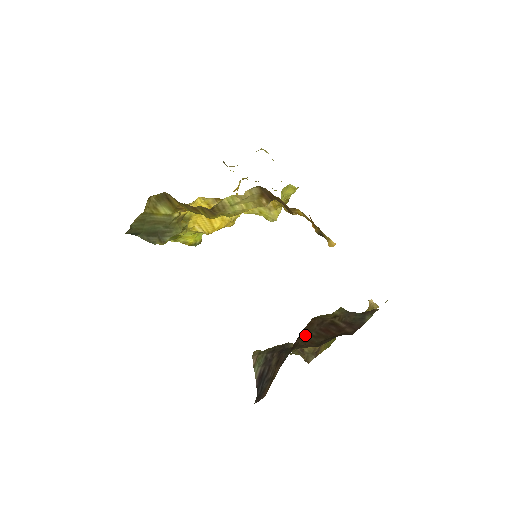
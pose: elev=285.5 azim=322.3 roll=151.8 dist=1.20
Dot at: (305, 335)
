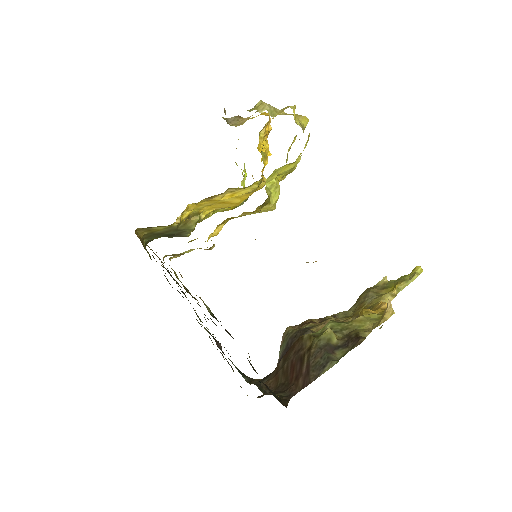
Dot at: (282, 361)
